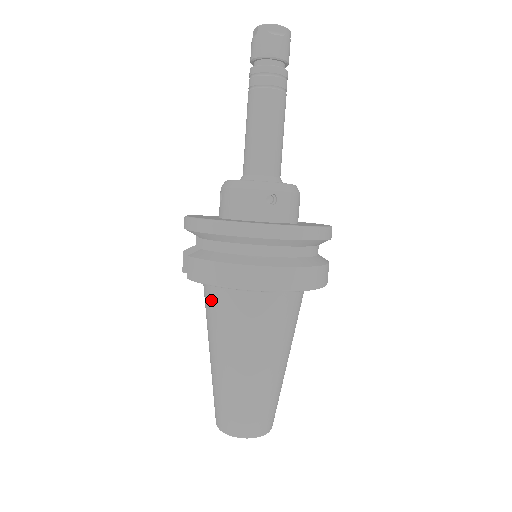
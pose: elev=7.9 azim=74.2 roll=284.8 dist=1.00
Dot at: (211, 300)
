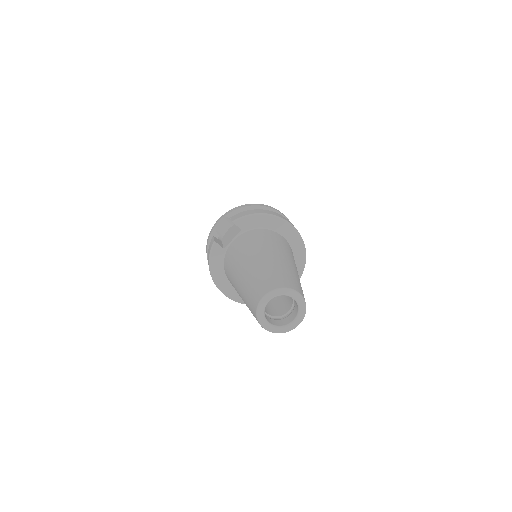
Dot at: (246, 237)
